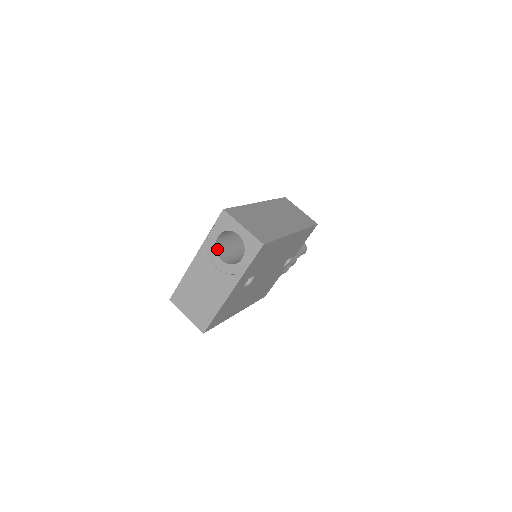
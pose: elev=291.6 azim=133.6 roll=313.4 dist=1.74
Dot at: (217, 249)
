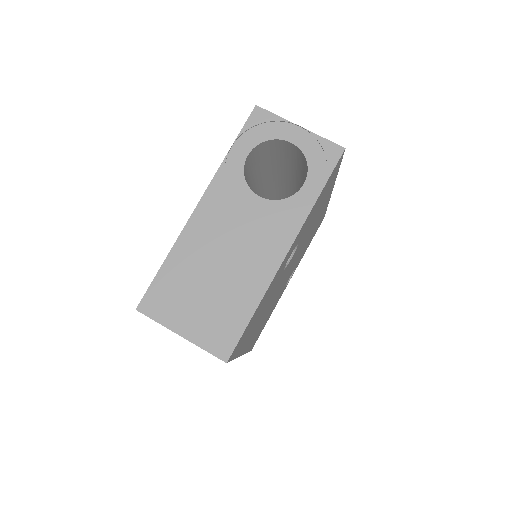
Dot at: (245, 181)
